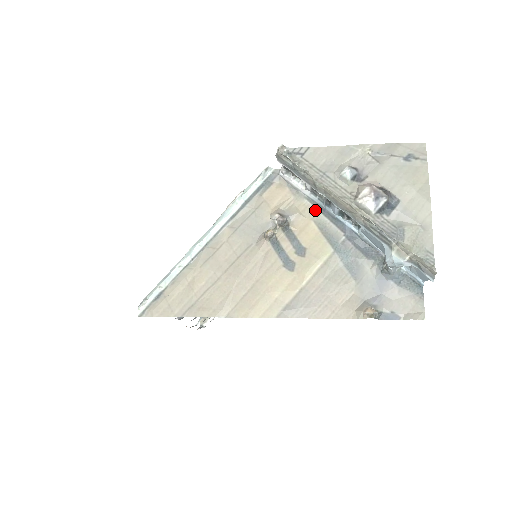
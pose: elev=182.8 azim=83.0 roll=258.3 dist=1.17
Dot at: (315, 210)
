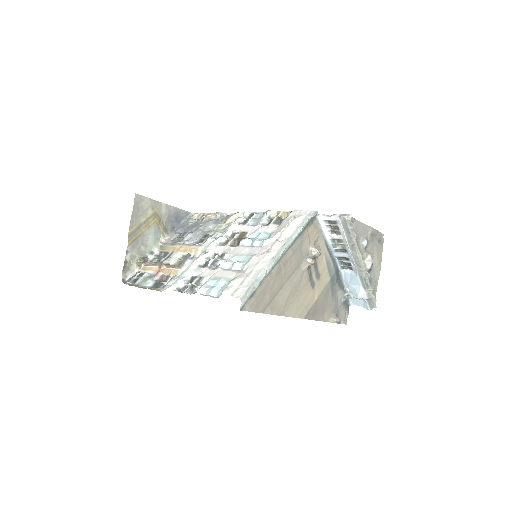
Dot at: (326, 249)
